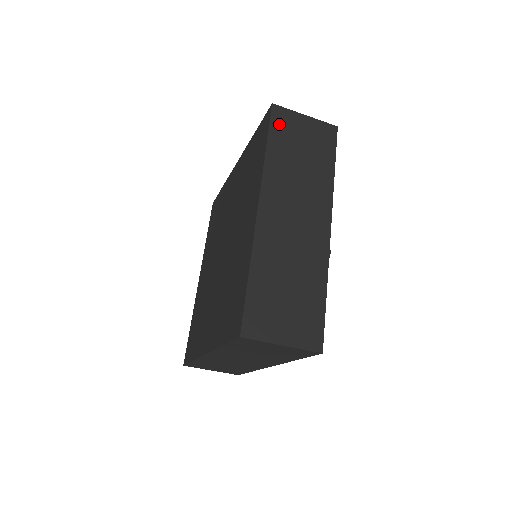
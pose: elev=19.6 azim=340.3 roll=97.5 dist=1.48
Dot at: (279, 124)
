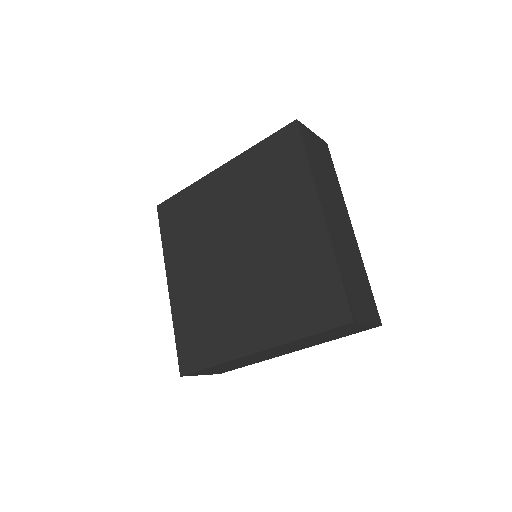
Dot at: (306, 138)
